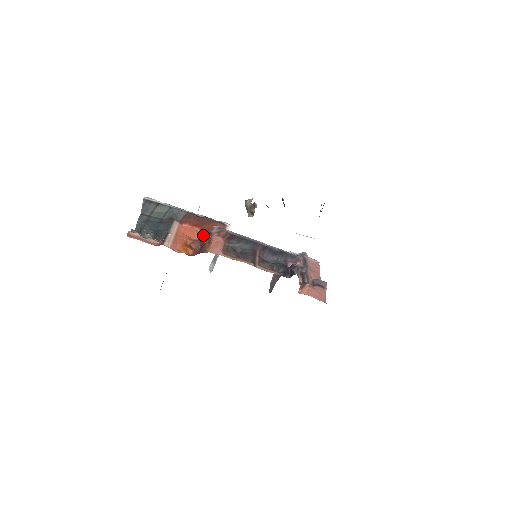
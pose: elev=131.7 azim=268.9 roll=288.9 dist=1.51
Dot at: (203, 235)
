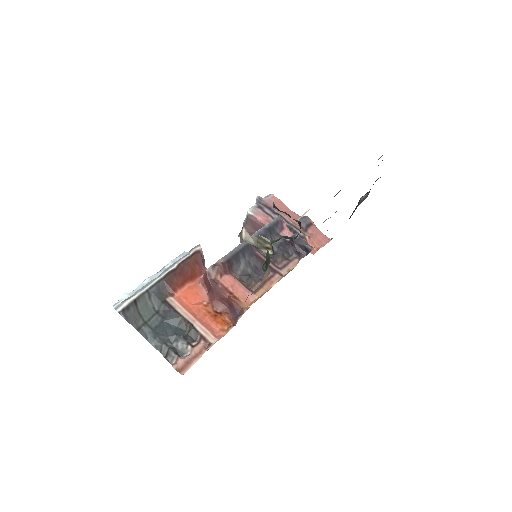
Dot at: (204, 286)
